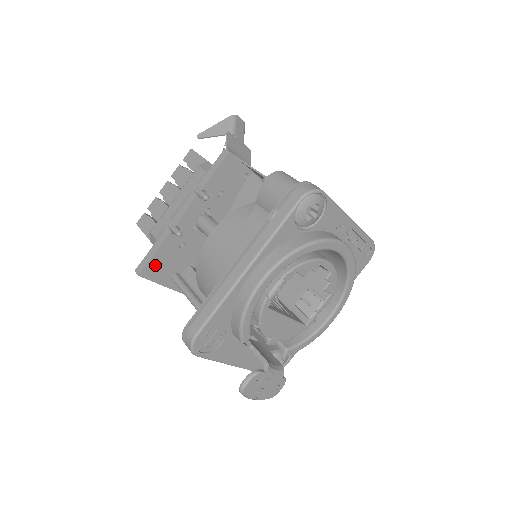
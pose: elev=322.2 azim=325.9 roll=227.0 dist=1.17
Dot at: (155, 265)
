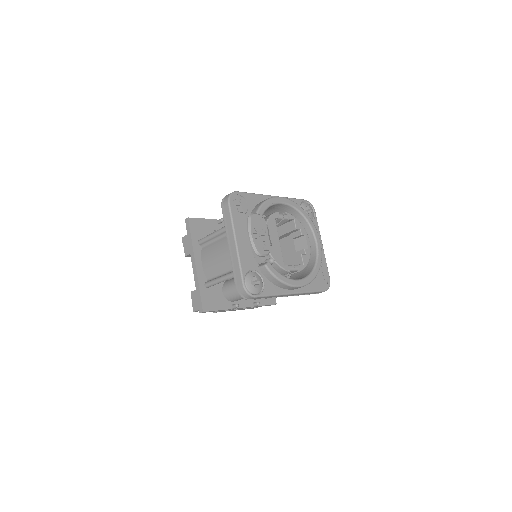
Dot at: (198, 224)
